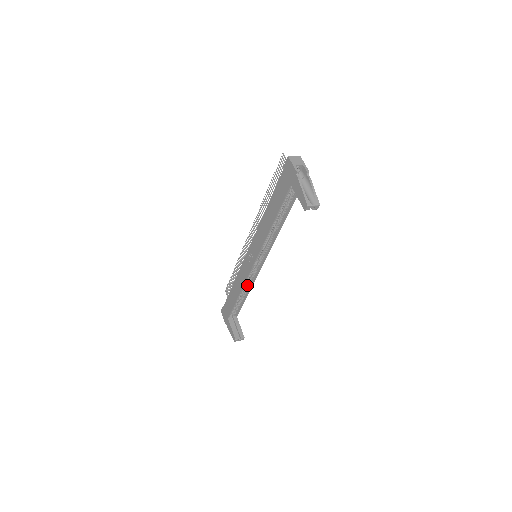
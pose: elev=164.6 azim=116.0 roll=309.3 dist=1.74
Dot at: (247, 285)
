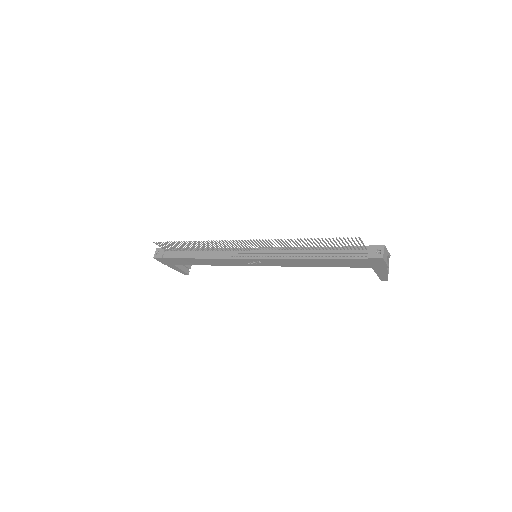
Dot at: occluded
